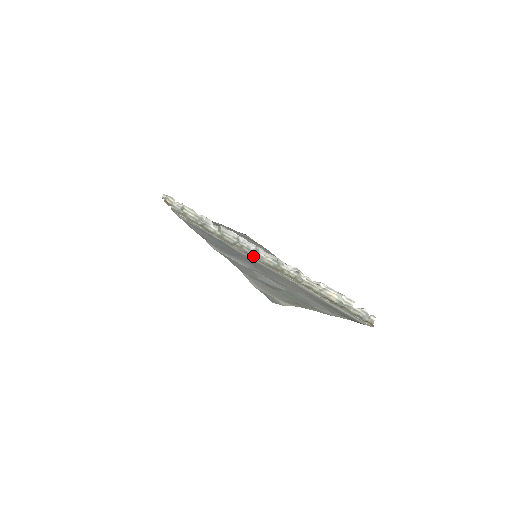
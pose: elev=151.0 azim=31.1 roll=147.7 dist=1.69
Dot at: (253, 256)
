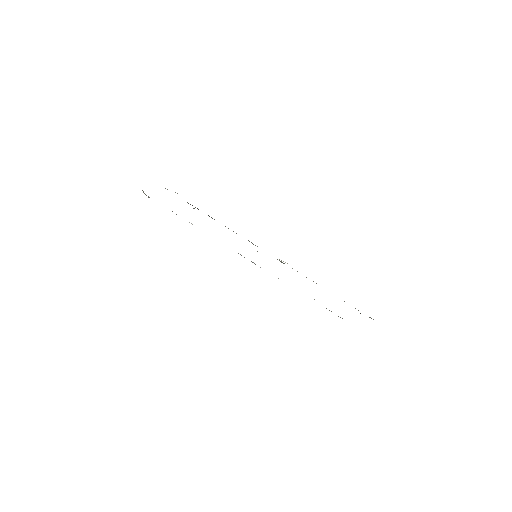
Dot at: occluded
